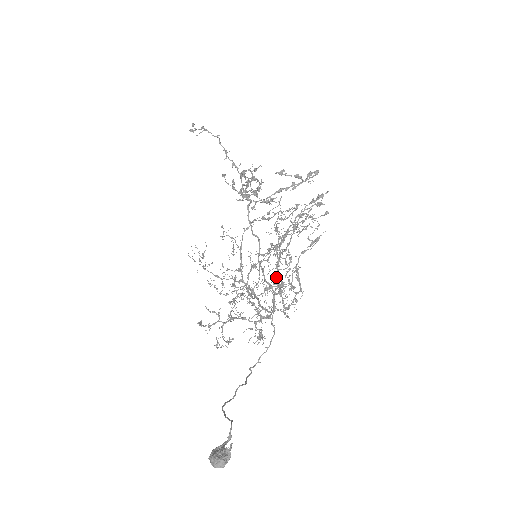
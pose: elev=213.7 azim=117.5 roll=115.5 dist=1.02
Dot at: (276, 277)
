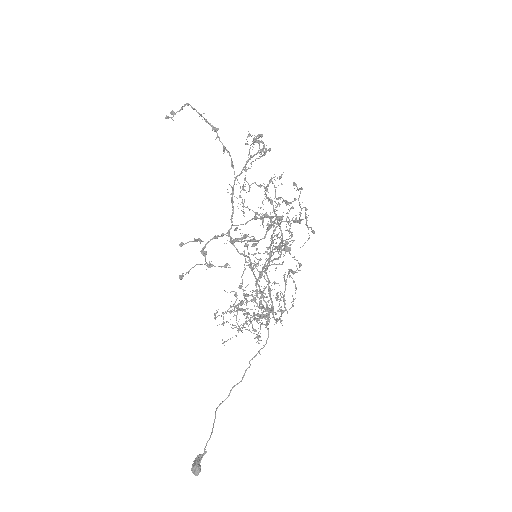
Dot at: occluded
